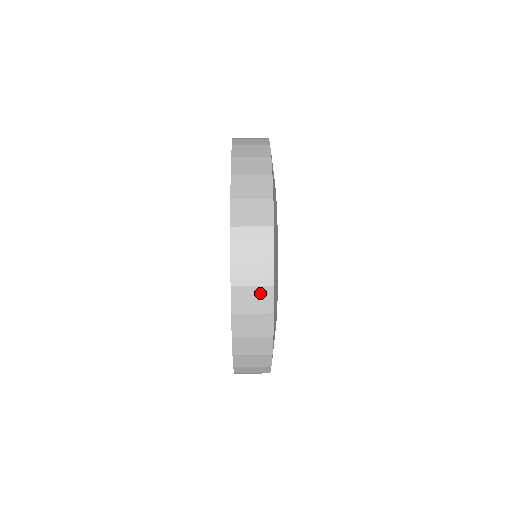
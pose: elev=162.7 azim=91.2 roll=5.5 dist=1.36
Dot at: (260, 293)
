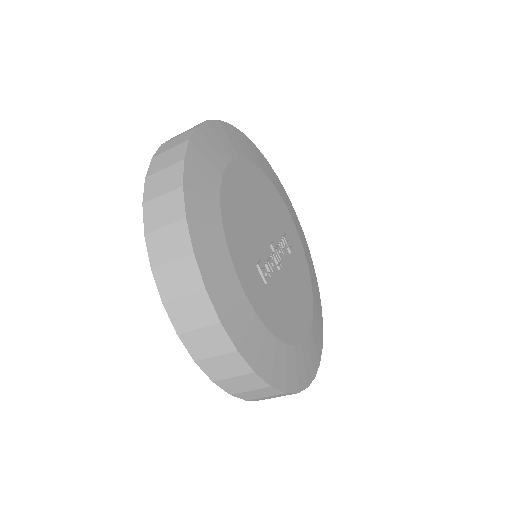
Dot at: (195, 302)
